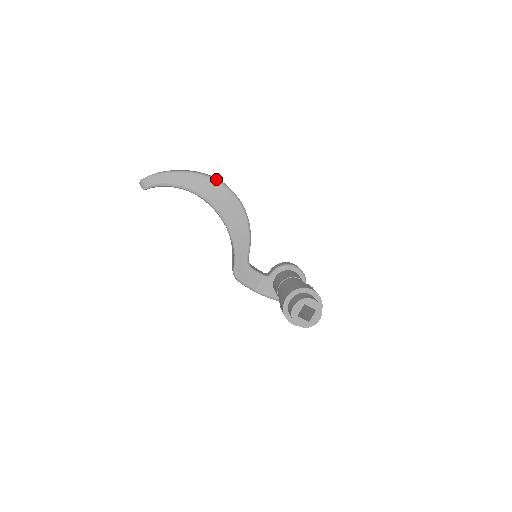
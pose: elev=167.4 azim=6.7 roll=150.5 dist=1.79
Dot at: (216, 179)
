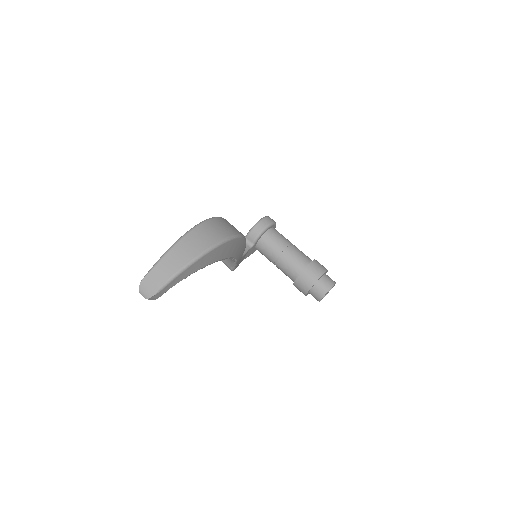
Dot at: (222, 242)
